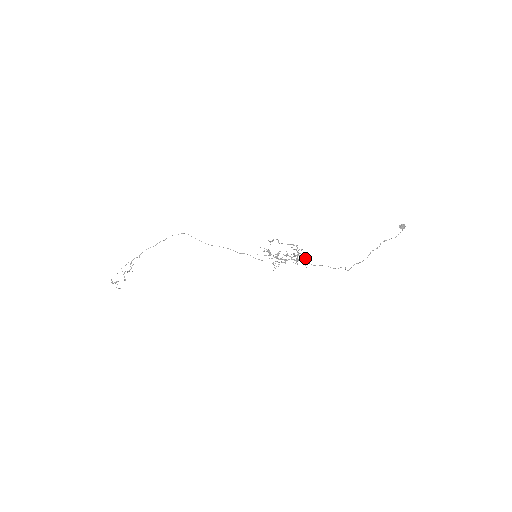
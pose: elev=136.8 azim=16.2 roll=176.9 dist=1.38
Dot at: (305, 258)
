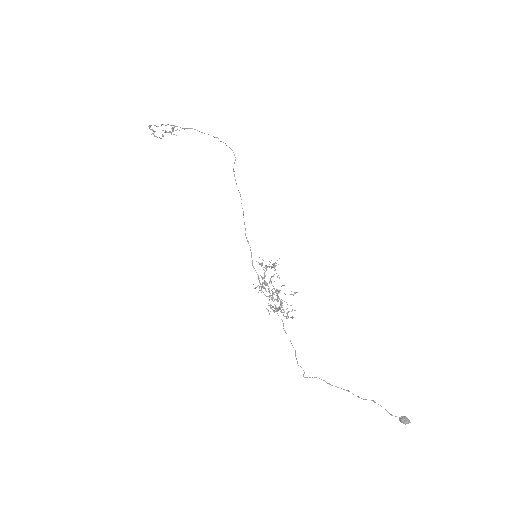
Dot at: occluded
